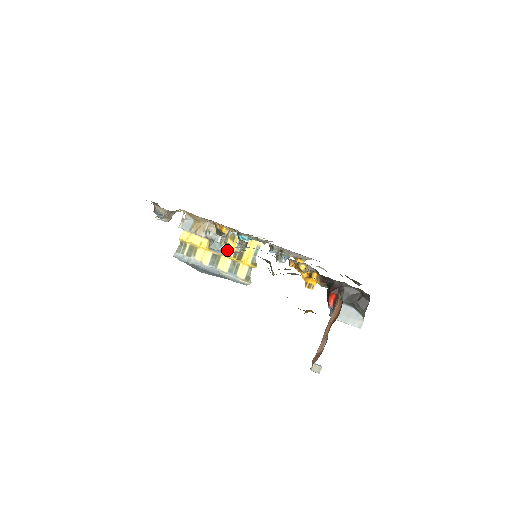
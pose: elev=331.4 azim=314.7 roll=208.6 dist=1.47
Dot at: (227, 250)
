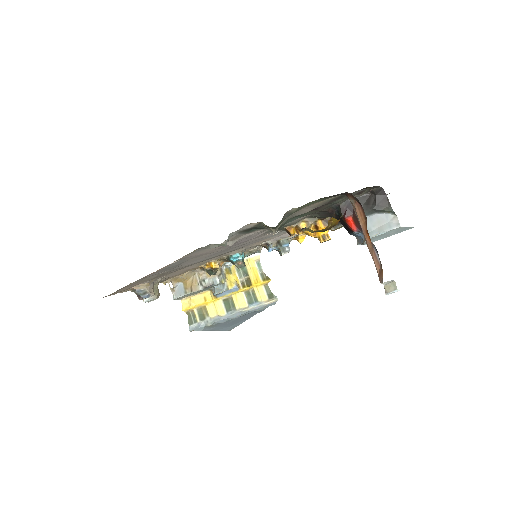
Dot at: (232, 285)
